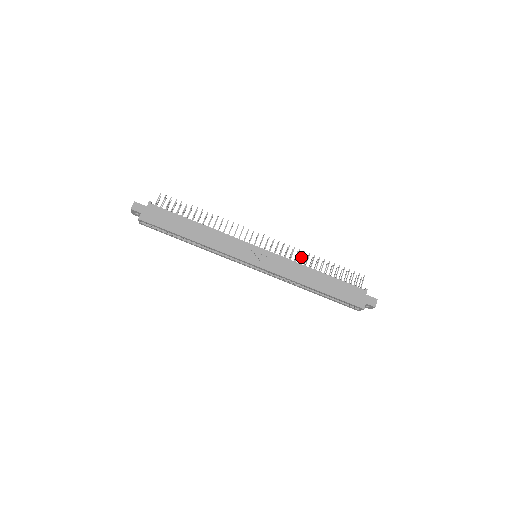
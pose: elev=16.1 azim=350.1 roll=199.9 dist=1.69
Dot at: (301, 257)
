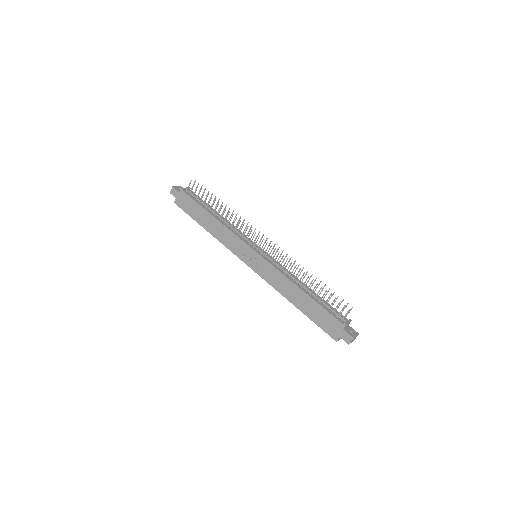
Dot at: (297, 268)
